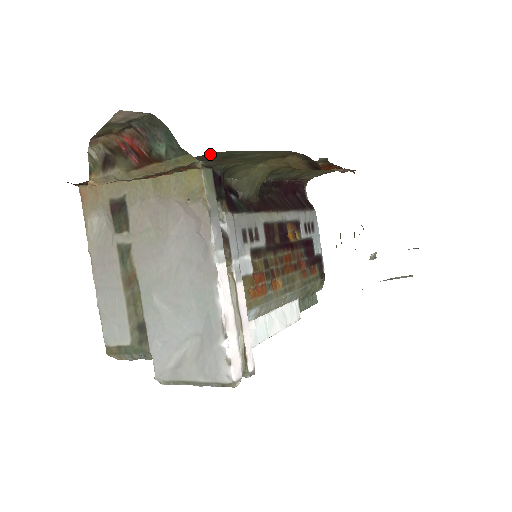
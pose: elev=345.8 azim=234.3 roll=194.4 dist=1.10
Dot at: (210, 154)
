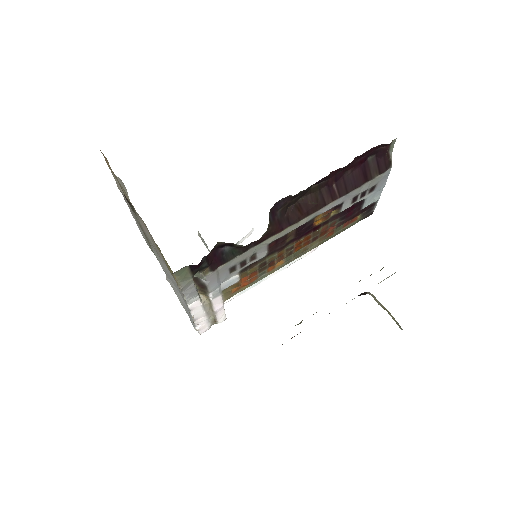
Dot at: occluded
